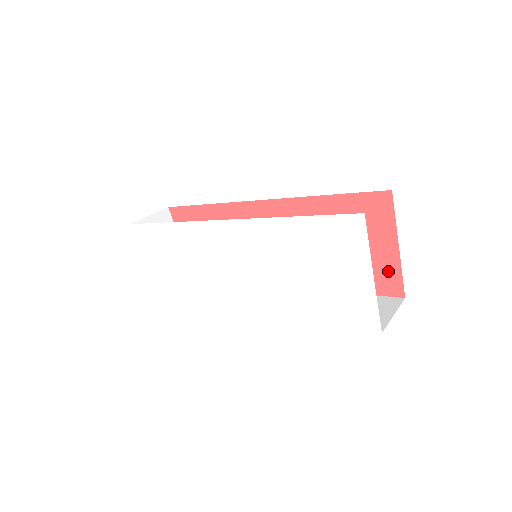
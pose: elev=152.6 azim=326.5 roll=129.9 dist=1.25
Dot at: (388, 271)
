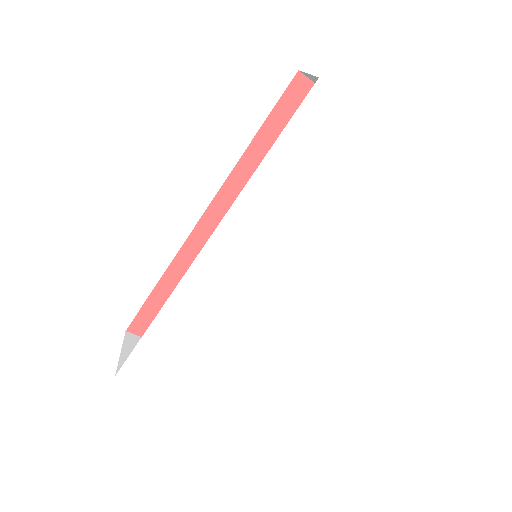
Dot at: occluded
